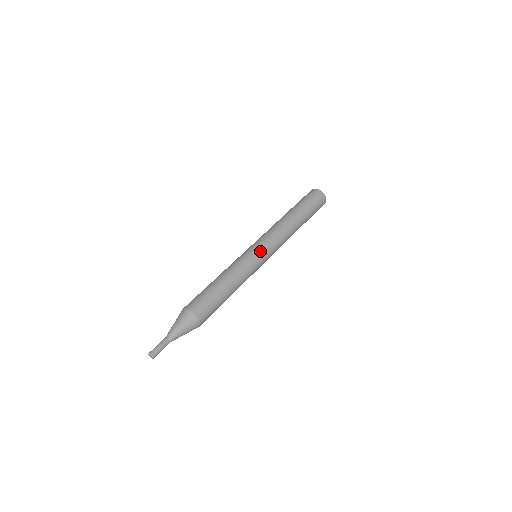
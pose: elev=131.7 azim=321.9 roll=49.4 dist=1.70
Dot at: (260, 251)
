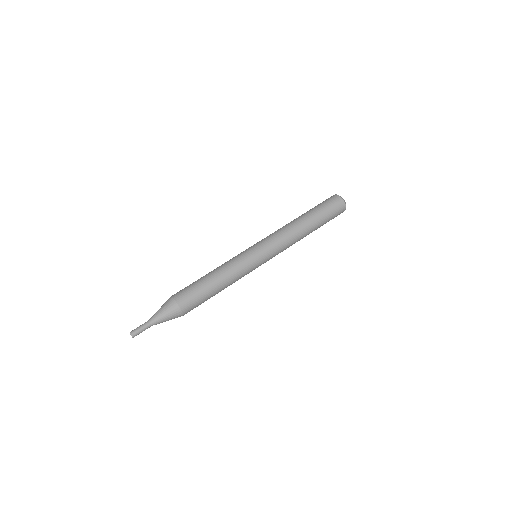
Dot at: (262, 259)
